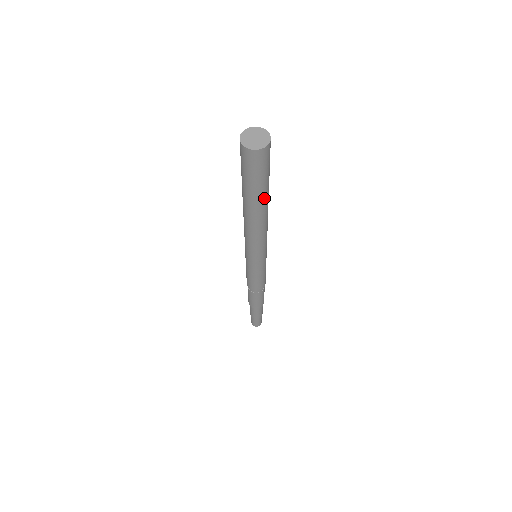
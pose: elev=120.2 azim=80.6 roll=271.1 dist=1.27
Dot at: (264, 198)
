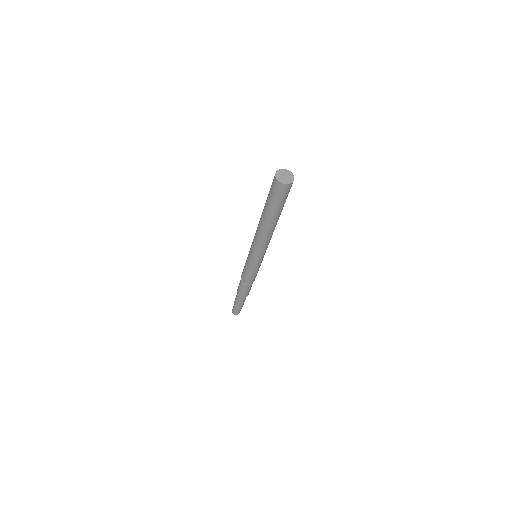
Dot at: occluded
